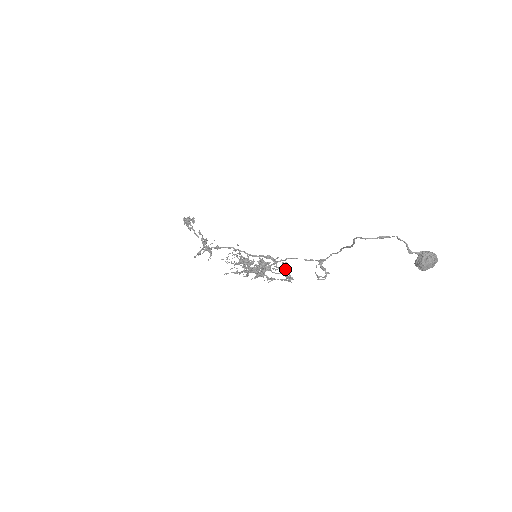
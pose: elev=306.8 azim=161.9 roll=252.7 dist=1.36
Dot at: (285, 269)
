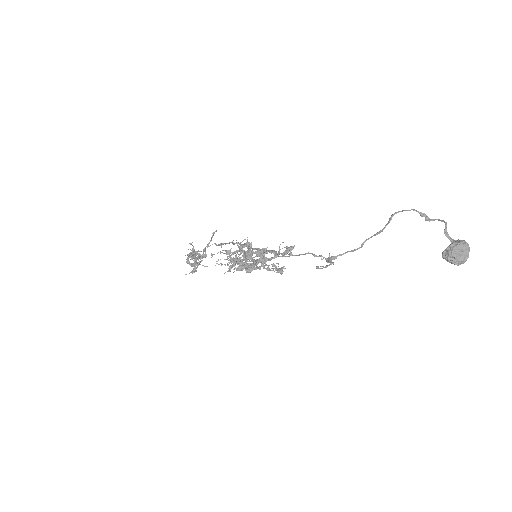
Dot at: (289, 250)
